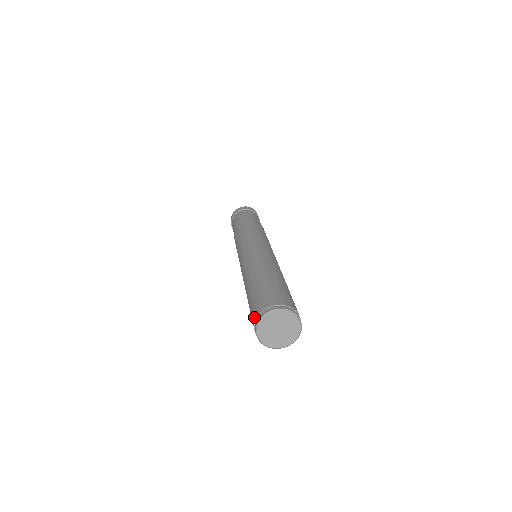
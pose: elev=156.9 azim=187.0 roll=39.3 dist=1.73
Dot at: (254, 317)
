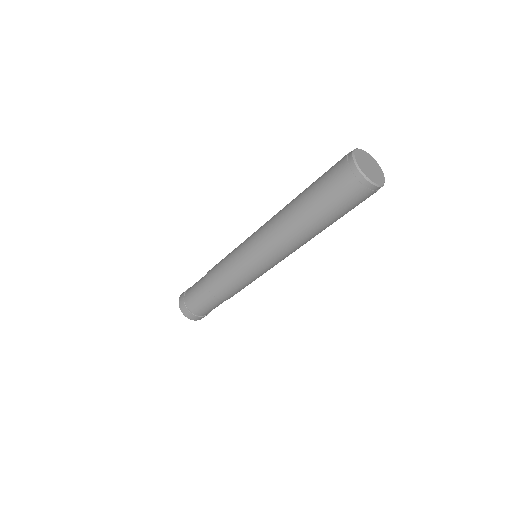
Dot at: (342, 166)
